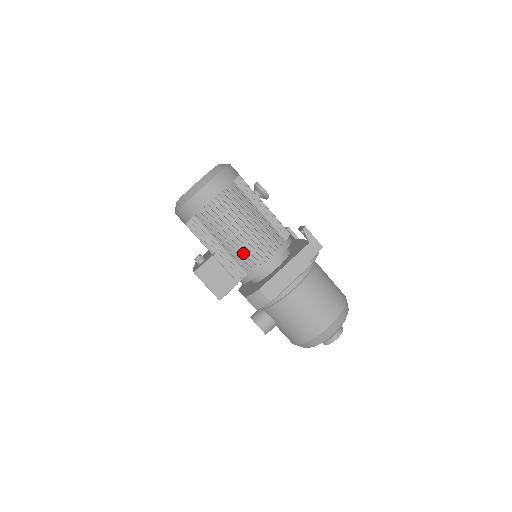
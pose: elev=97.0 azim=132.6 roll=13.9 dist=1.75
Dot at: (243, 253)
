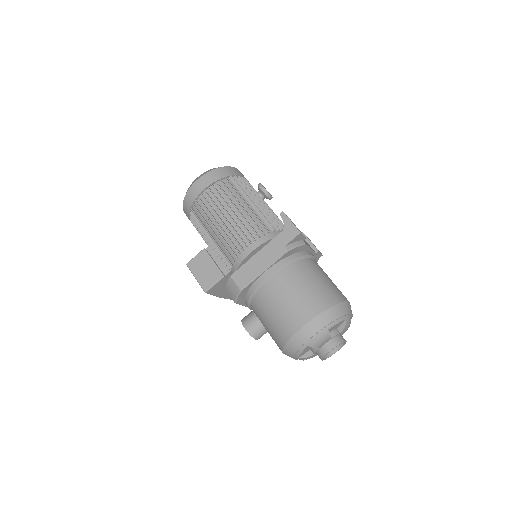
Dot at: (226, 243)
